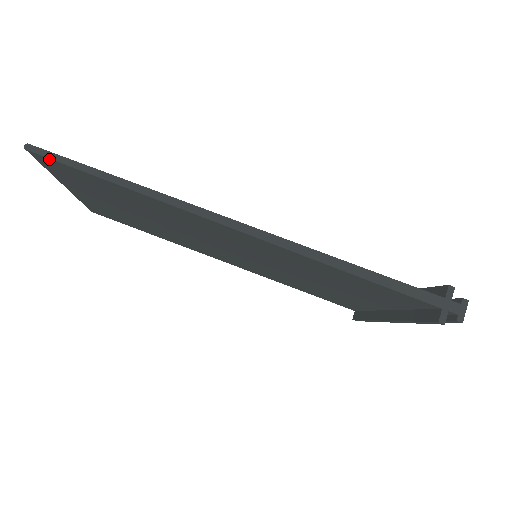
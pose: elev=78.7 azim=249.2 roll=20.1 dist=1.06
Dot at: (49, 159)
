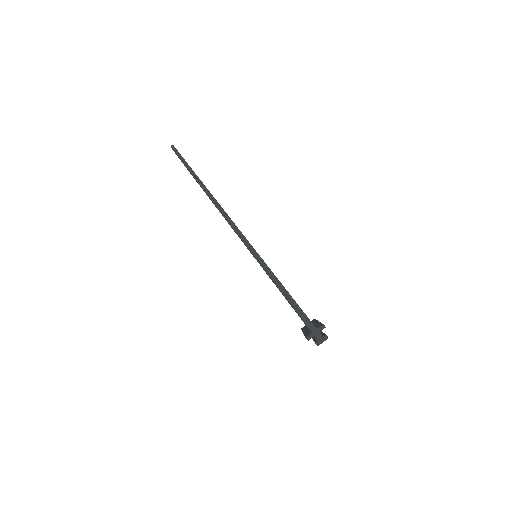
Dot at: occluded
